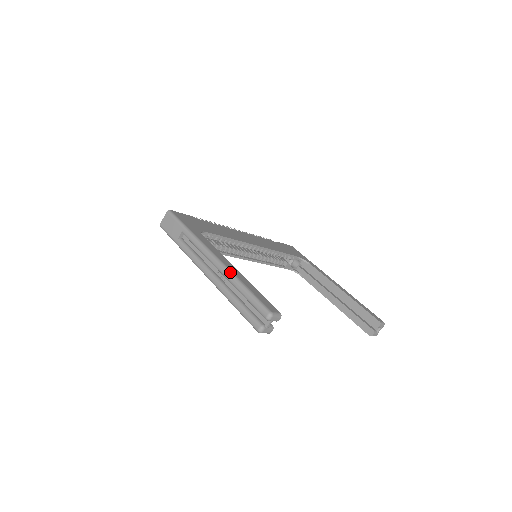
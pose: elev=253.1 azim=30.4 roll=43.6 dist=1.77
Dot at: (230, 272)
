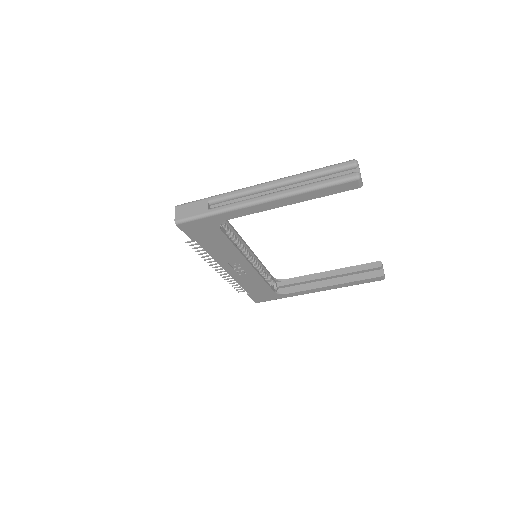
Dot at: (289, 176)
